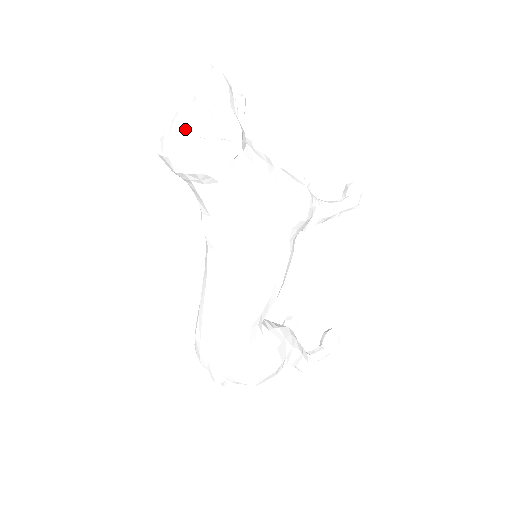
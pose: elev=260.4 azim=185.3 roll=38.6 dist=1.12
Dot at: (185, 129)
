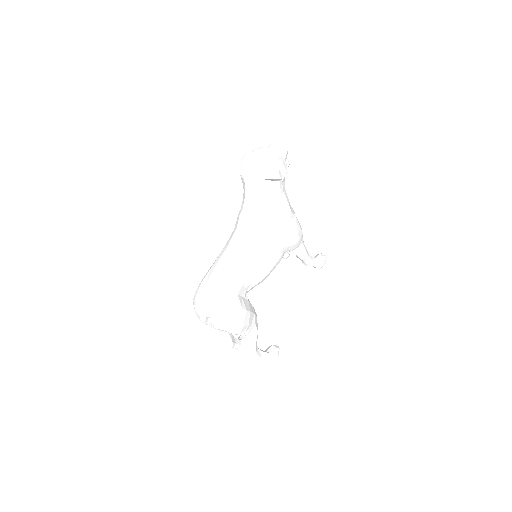
Dot at: (262, 153)
